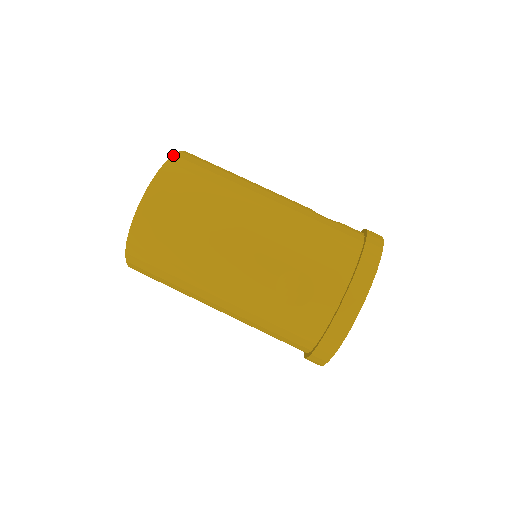
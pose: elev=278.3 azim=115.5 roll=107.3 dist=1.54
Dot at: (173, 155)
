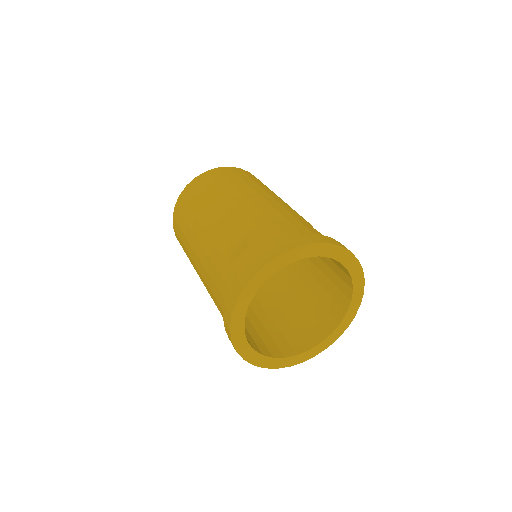
Dot at: (238, 168)
